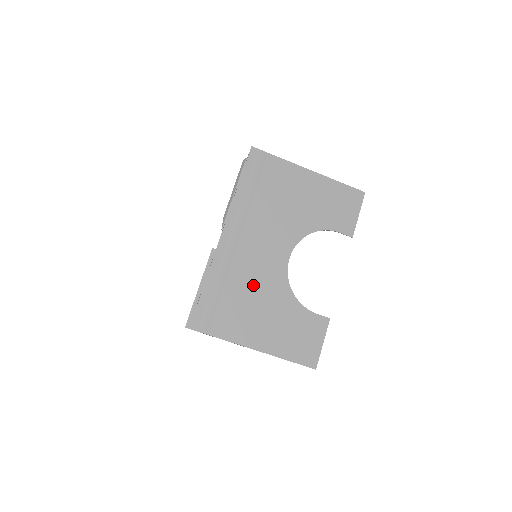
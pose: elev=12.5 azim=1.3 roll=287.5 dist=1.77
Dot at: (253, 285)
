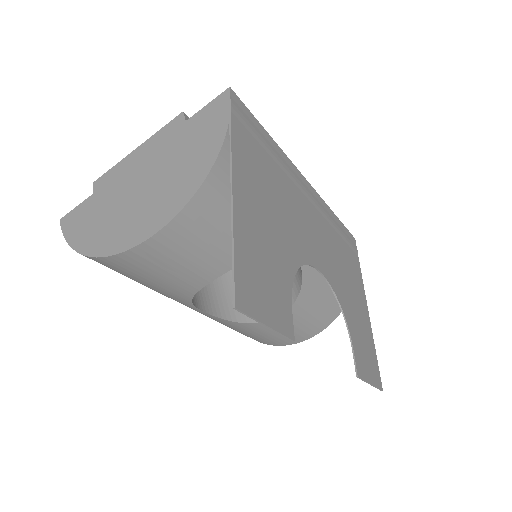
Dot at: (287, 206)
